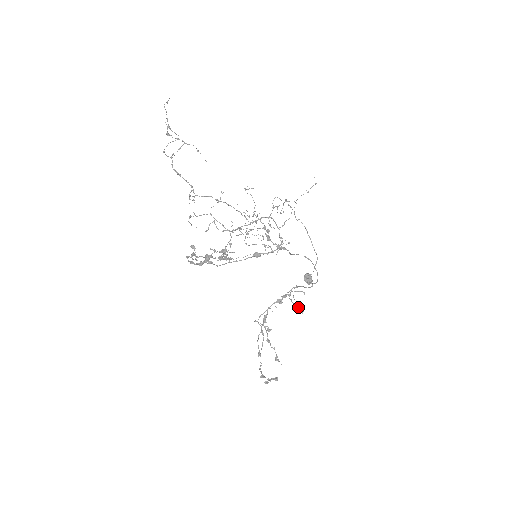
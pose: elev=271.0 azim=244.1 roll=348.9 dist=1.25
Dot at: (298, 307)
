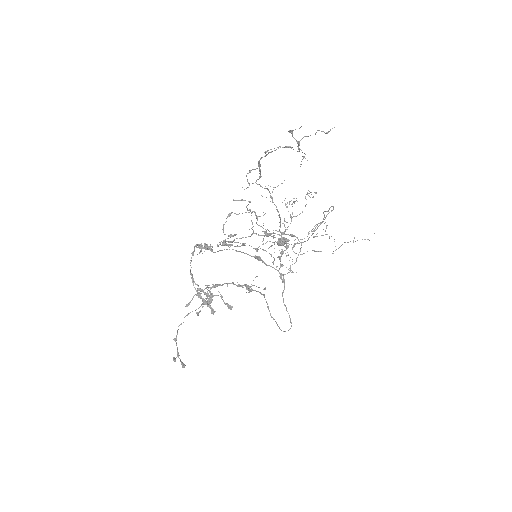
Dot at: (250, 287)
